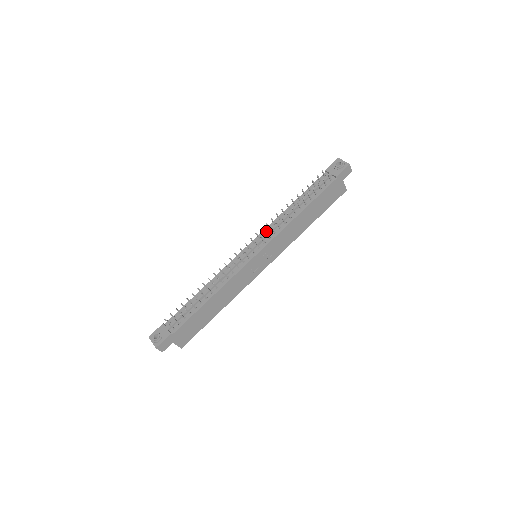
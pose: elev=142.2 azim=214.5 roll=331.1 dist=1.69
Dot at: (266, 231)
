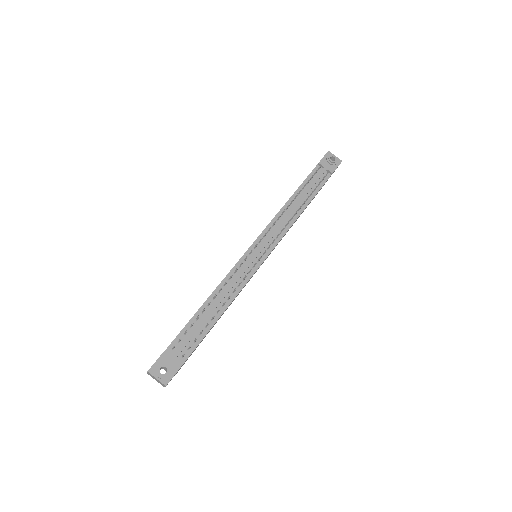
Dot at: occluded
